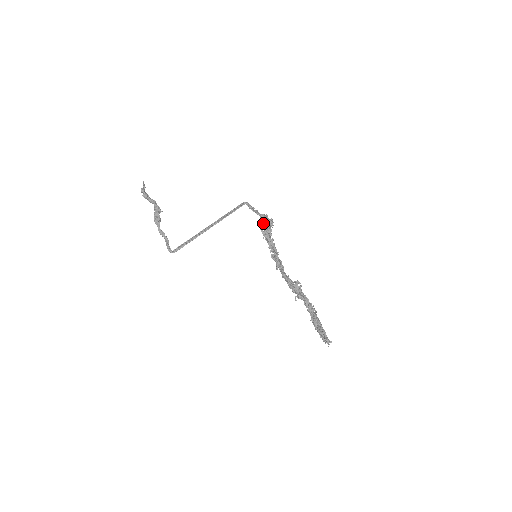
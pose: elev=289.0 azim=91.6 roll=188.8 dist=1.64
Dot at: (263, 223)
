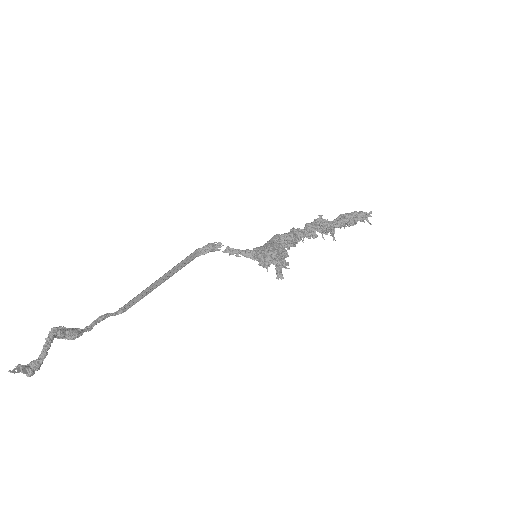
Dot at: (264, 264)
